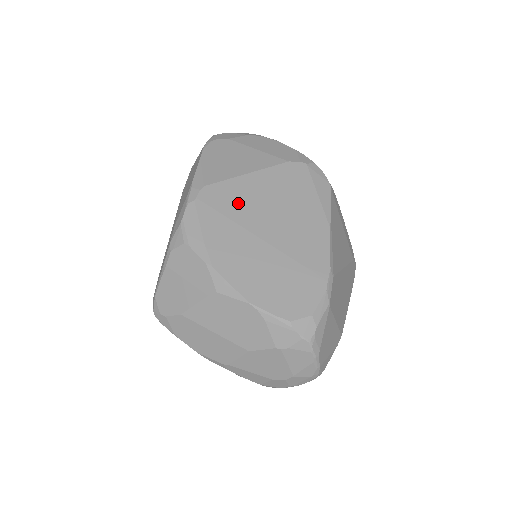
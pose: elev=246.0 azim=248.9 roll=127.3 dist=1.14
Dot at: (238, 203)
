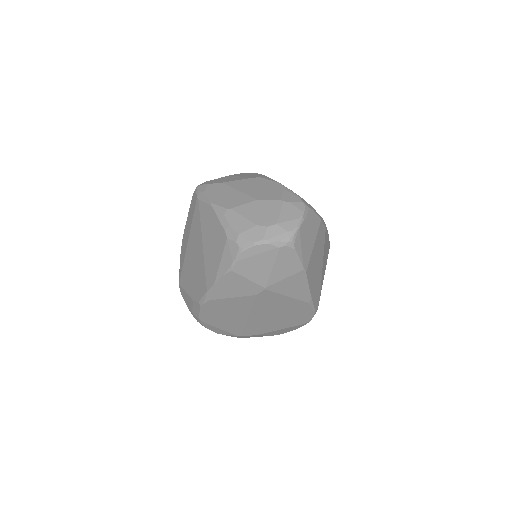
Dot at: occluded
